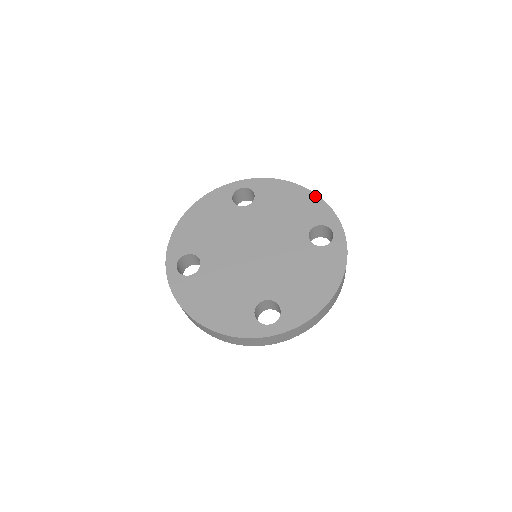
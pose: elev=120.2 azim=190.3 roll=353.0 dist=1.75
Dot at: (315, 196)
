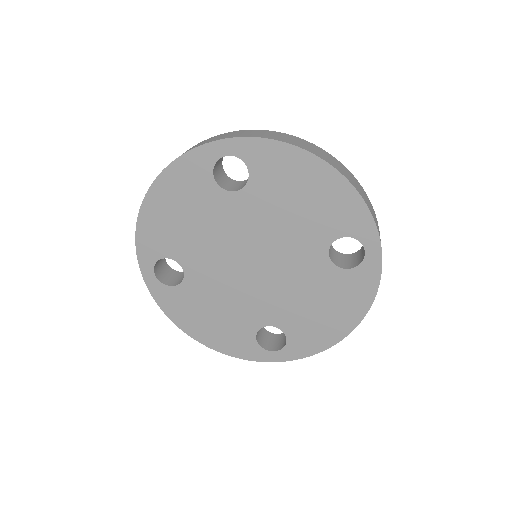
Dot at: (346, 185)
